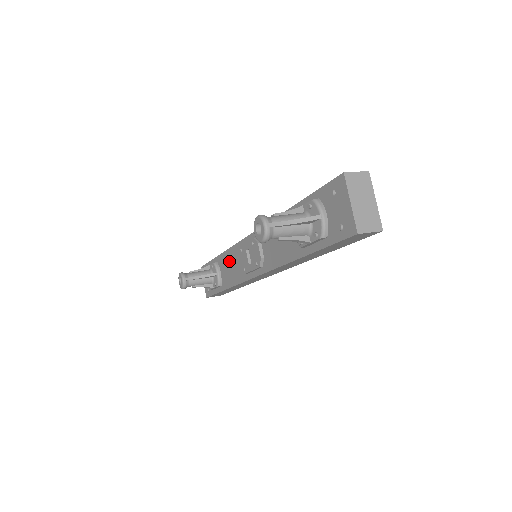
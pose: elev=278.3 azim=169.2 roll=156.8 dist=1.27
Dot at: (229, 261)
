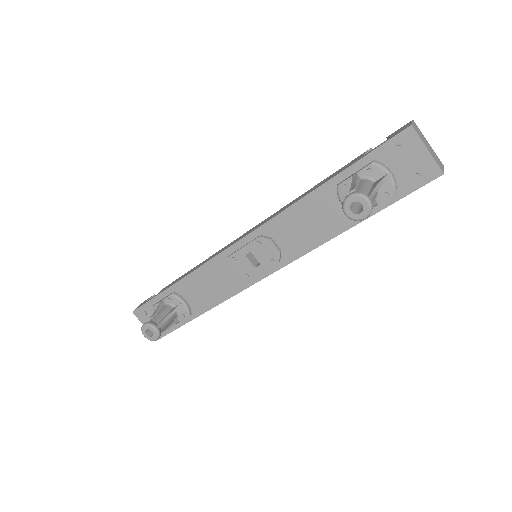
Dot at: (203, 281)
